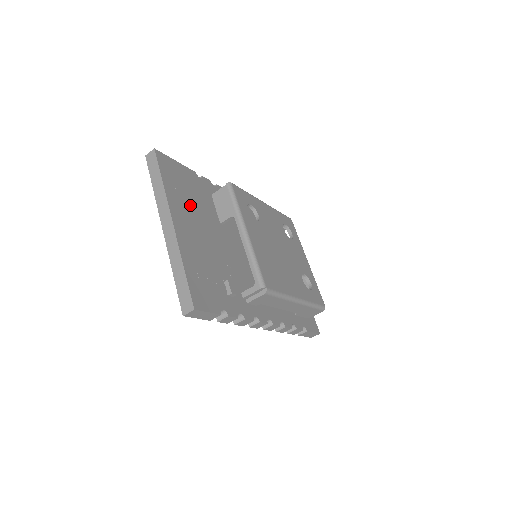
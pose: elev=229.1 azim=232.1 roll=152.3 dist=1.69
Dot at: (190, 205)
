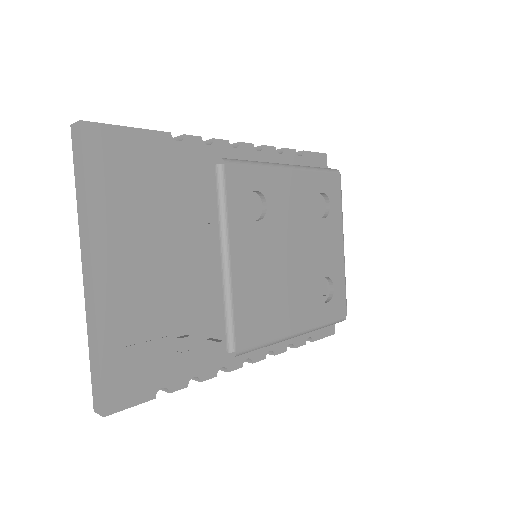
Dot at: (140, 216)
